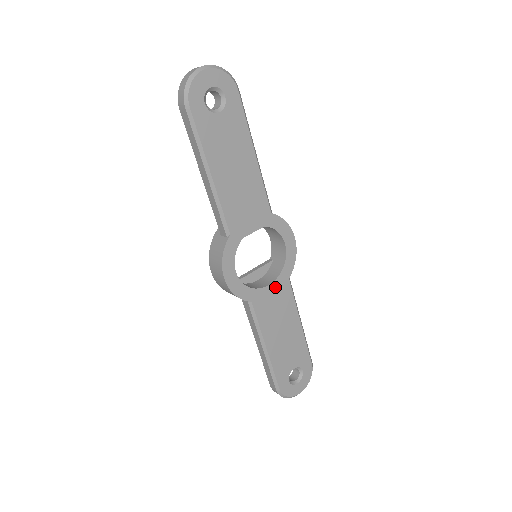
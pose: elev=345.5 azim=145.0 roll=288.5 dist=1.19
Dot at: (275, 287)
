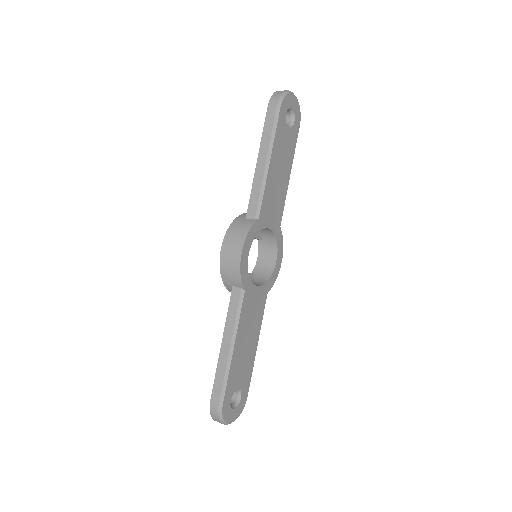
Dot at: (259, 292)
